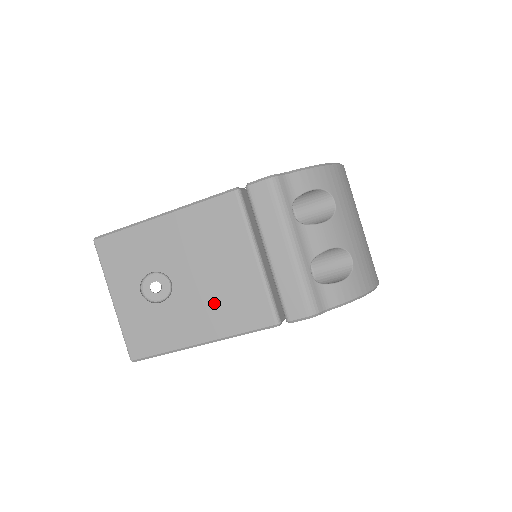
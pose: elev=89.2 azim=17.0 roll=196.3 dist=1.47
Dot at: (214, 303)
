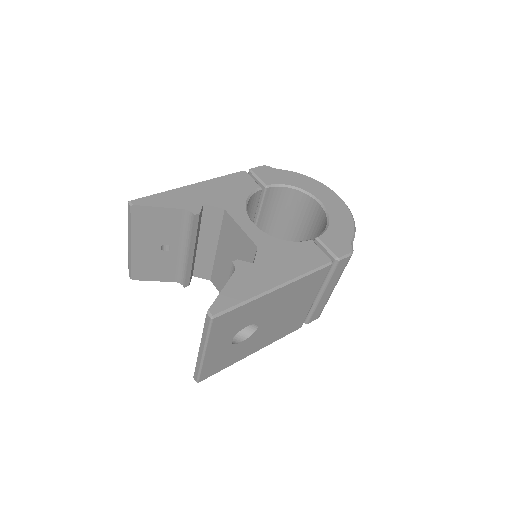
Dot at: (277, 329)
